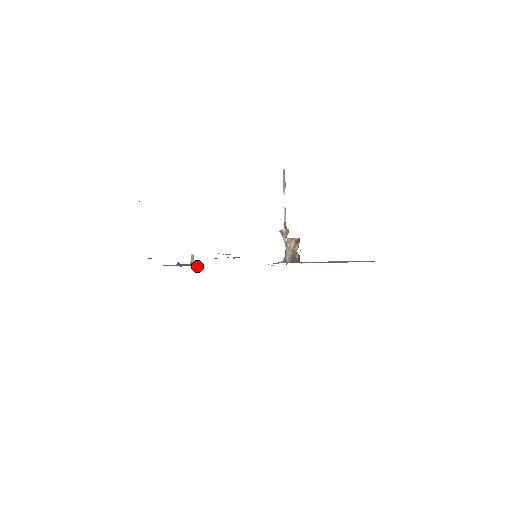
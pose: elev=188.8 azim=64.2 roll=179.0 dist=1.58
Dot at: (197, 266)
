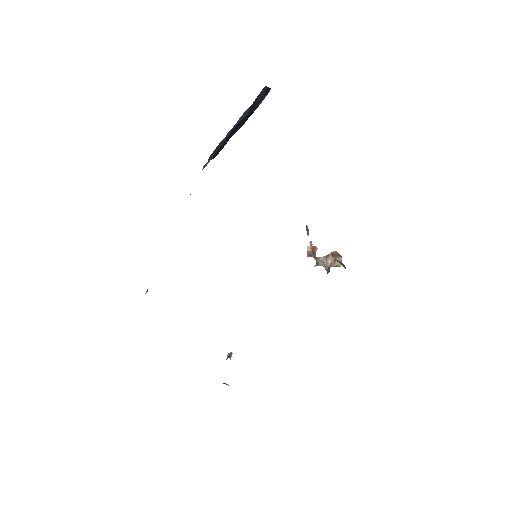
Dot at: occluded
